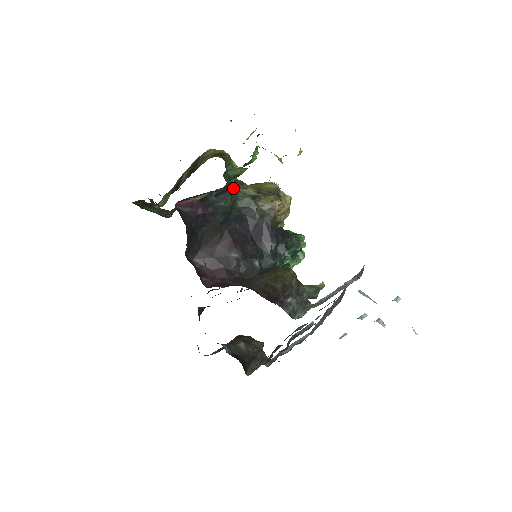
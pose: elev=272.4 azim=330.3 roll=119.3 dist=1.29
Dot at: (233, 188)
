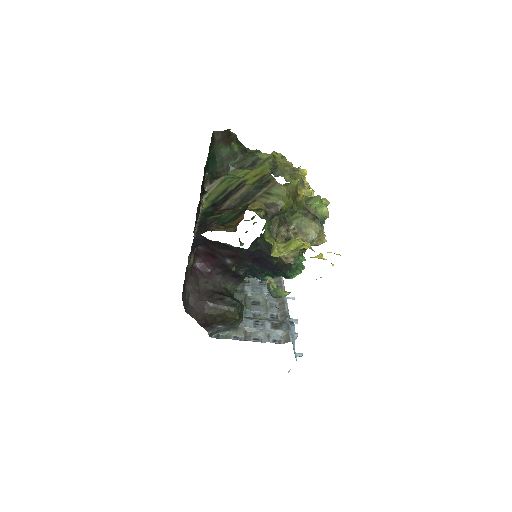
Dot at: occluded
